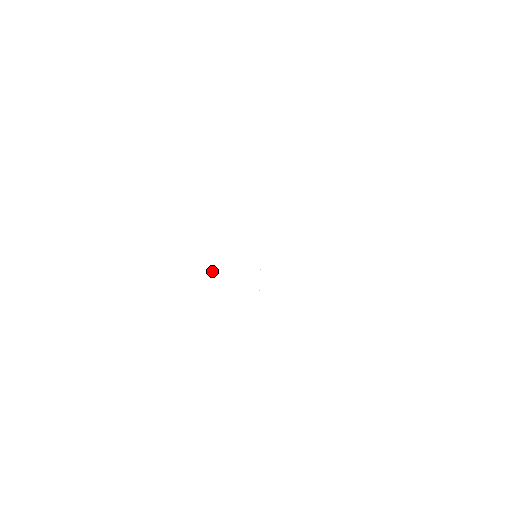
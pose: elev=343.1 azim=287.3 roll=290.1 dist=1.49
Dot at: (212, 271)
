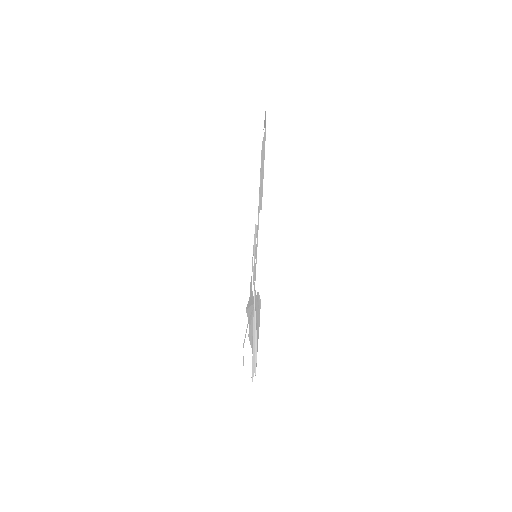
Dot at: occluded
